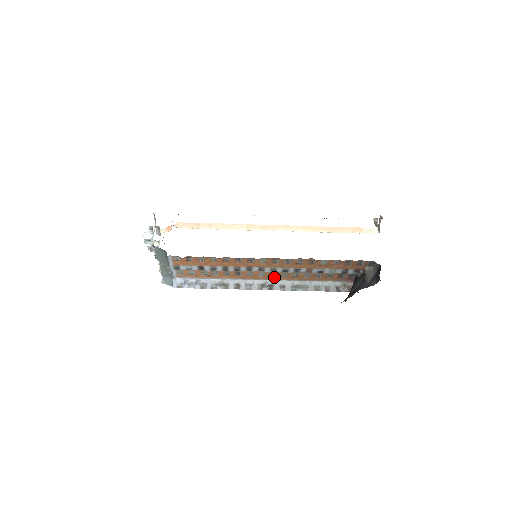
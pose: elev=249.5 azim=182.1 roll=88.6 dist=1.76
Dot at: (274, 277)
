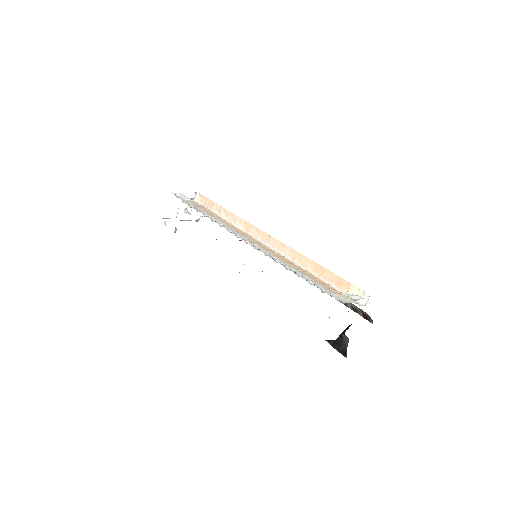
Dot at: occluded
